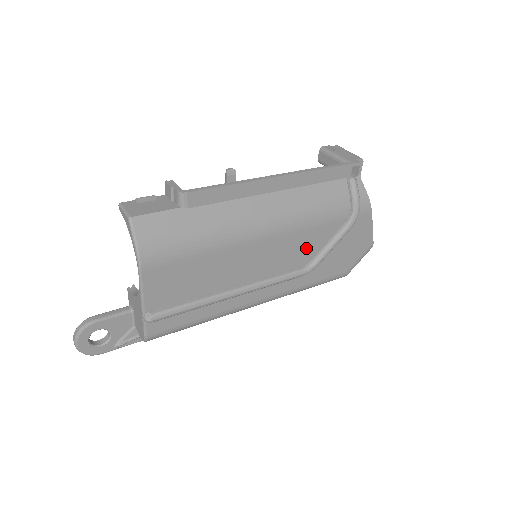
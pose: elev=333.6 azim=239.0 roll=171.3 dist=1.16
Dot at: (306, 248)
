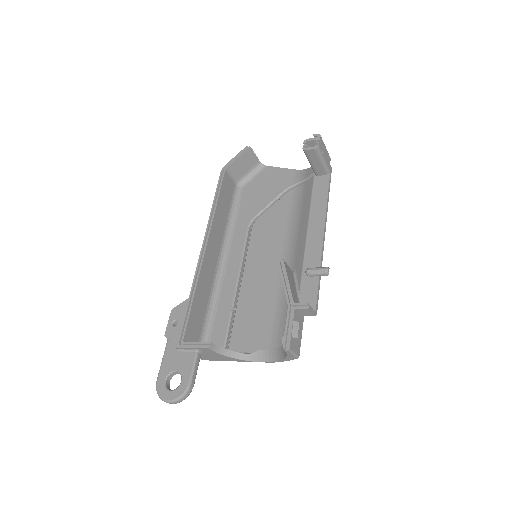
Dot at: occluded
